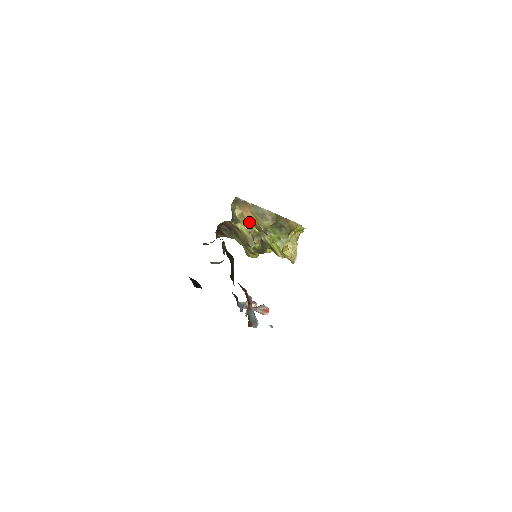
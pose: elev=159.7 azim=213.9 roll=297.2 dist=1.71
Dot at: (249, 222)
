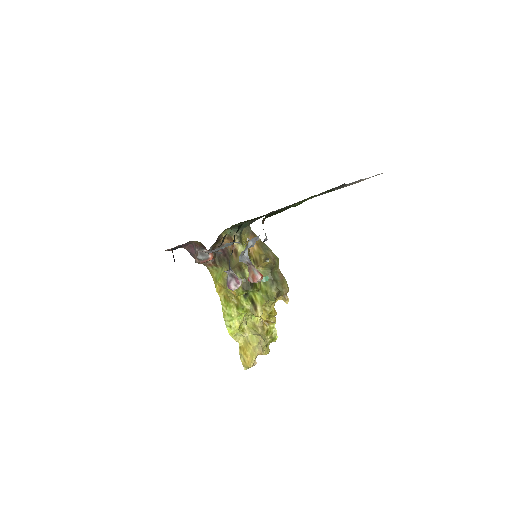
Dot at: (249, 253)
